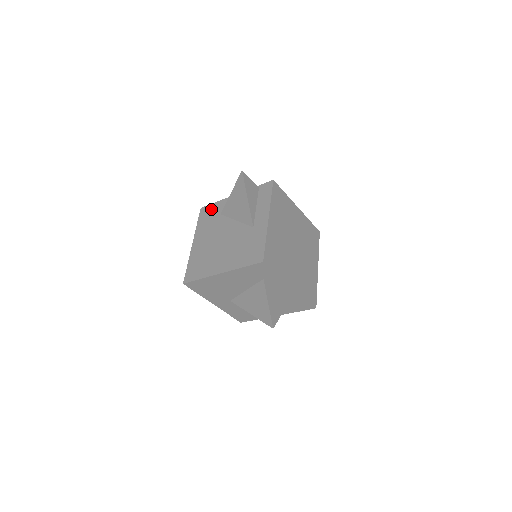
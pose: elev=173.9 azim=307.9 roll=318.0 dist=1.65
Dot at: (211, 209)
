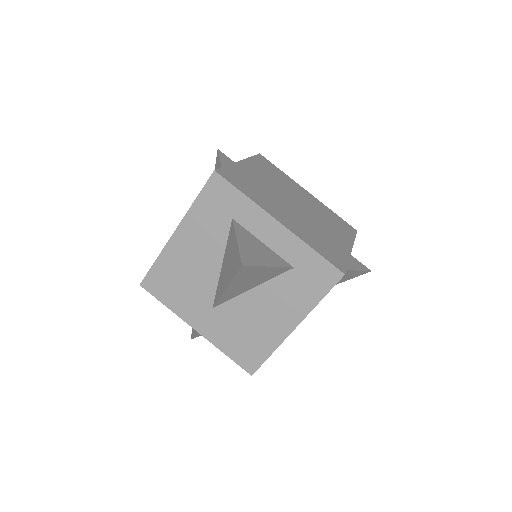
Dot at: occluded
